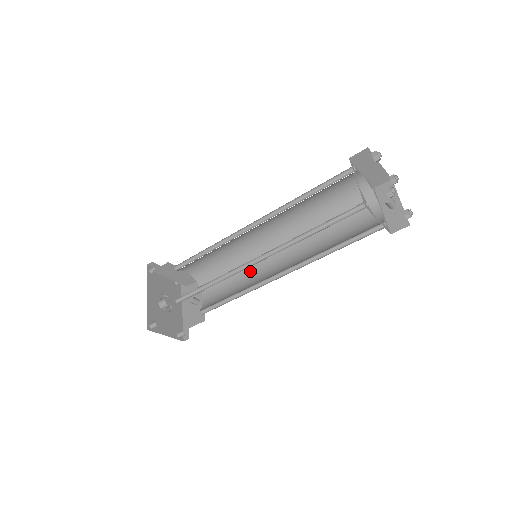
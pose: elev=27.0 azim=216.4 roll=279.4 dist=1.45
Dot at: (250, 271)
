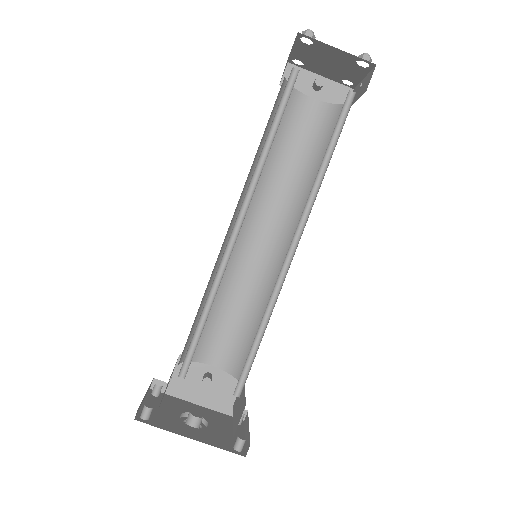
Dot at: (238, 282)
